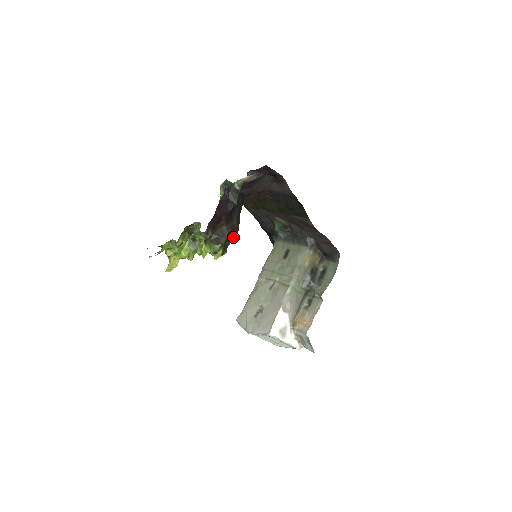
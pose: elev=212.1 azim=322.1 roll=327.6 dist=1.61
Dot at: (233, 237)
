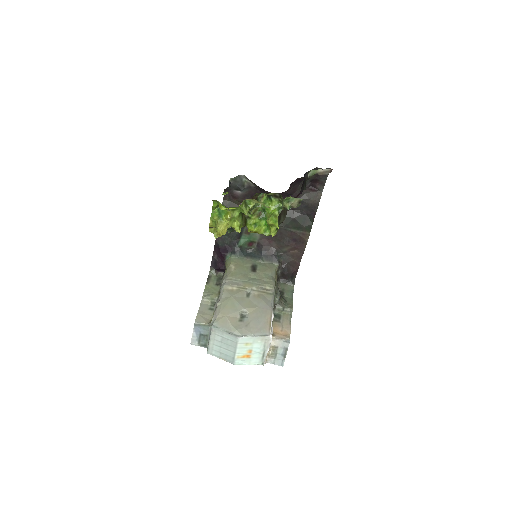
Dot at: occluded
